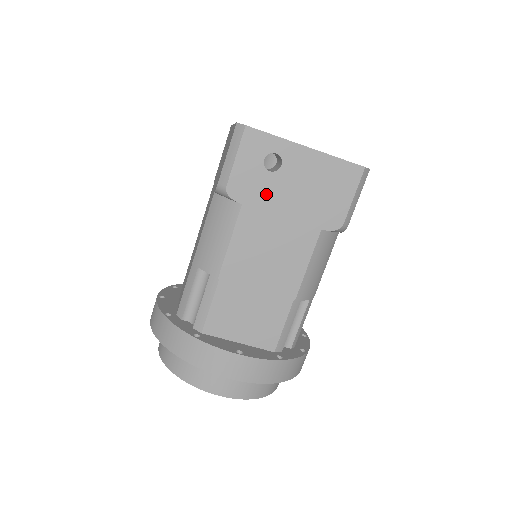
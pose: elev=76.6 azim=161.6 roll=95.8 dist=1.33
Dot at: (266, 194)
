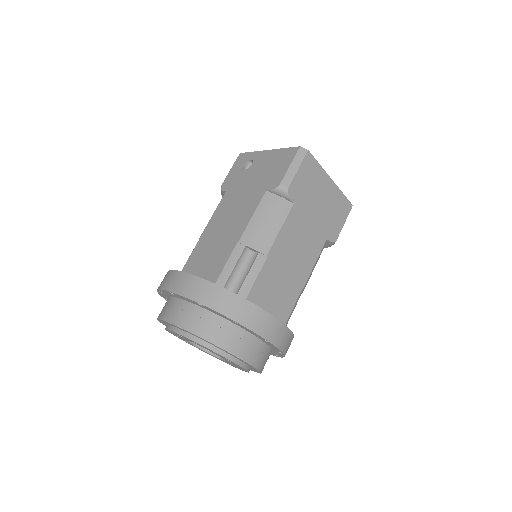
Dot at: (240, 182)
